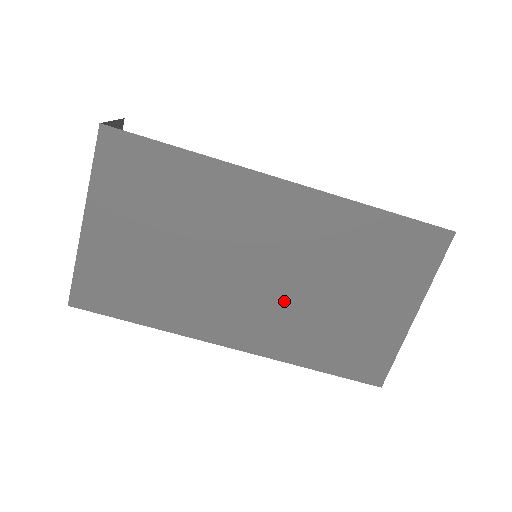
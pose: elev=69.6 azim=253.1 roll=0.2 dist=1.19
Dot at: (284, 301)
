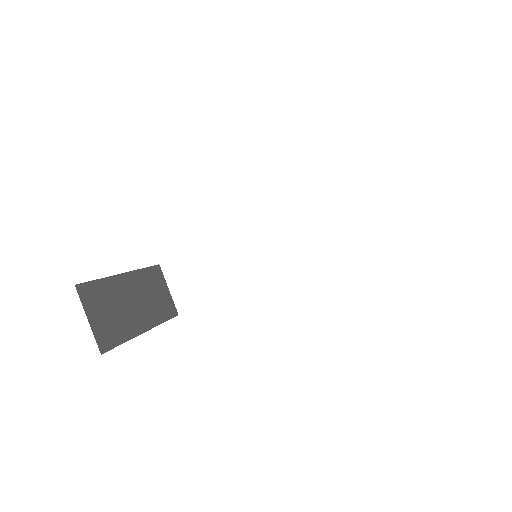
Dot at: occluded
